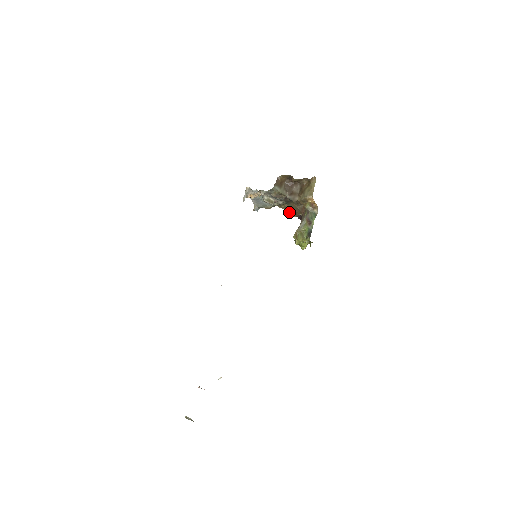
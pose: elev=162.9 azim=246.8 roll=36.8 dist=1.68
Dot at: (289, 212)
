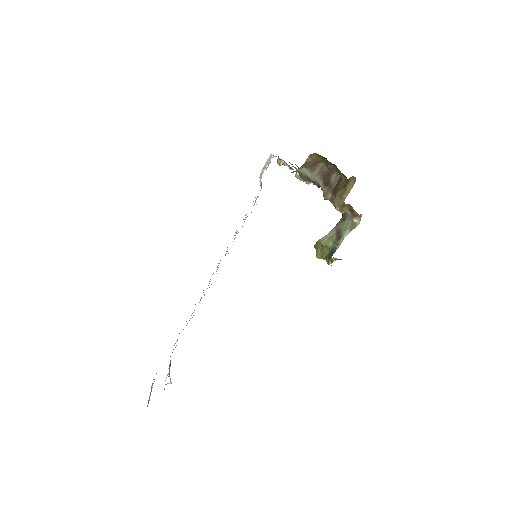
Dot at: occluded
